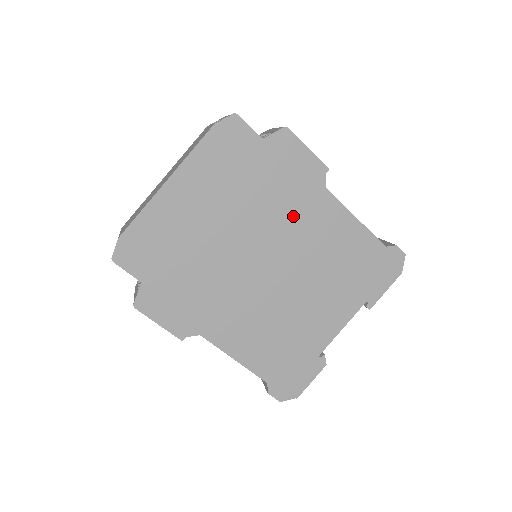
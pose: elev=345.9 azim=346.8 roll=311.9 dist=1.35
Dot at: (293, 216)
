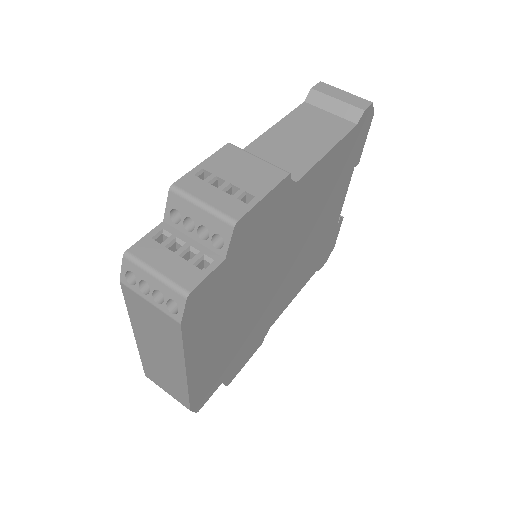
Dot at: (283, 231)
